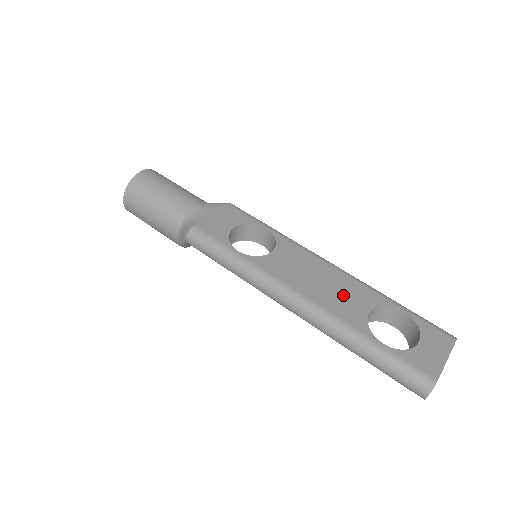
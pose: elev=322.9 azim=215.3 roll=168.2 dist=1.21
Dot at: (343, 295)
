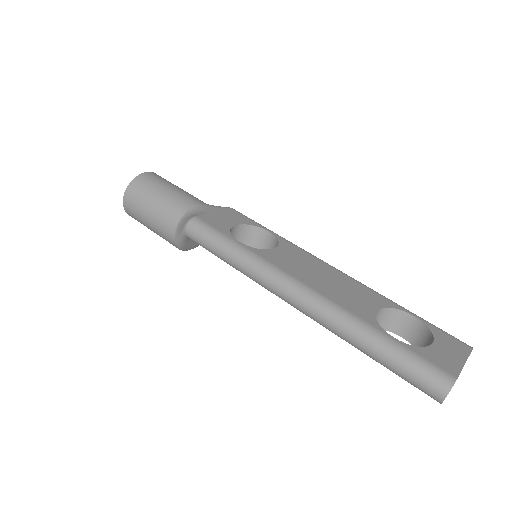
Dot at: (349, 292)
